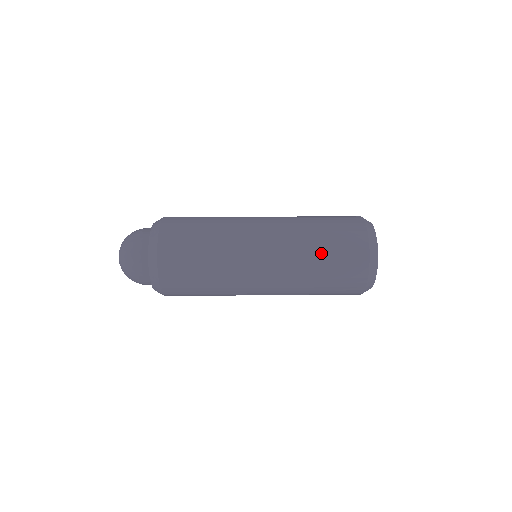
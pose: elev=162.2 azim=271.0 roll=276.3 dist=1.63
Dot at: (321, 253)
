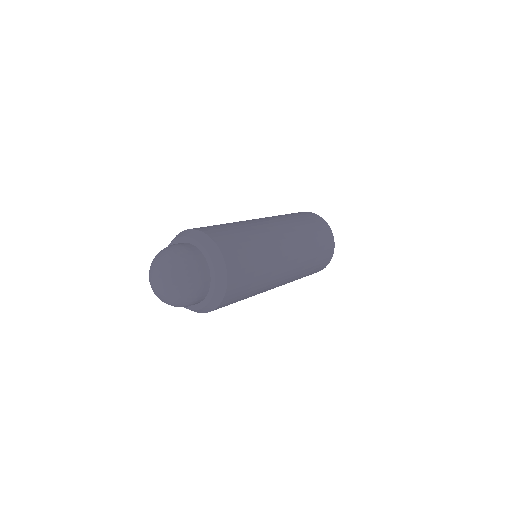
Dot at: (315, 257)
